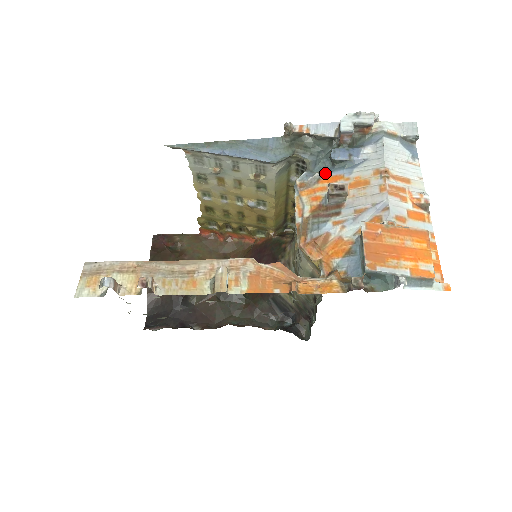
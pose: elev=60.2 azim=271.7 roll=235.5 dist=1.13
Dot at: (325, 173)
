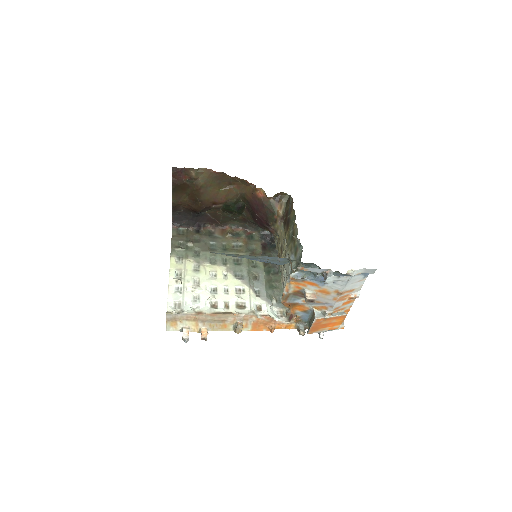
Dot at: (309, 279)
